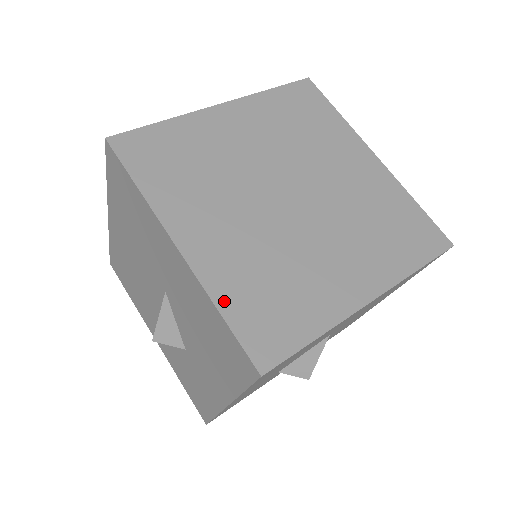
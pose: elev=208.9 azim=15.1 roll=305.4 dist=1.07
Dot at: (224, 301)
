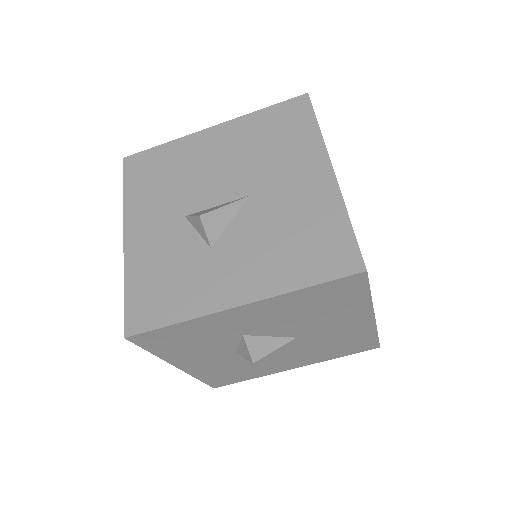
Dot at: occluded
